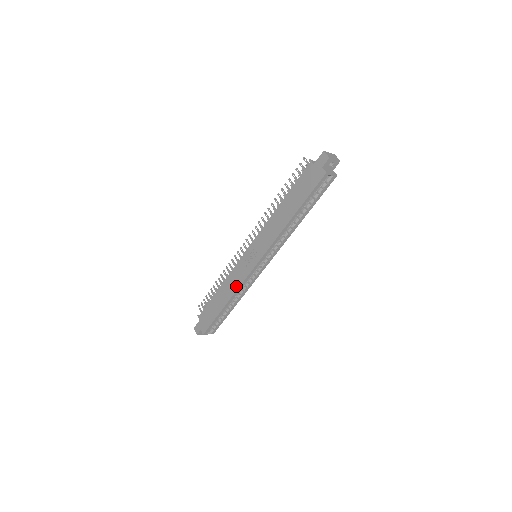
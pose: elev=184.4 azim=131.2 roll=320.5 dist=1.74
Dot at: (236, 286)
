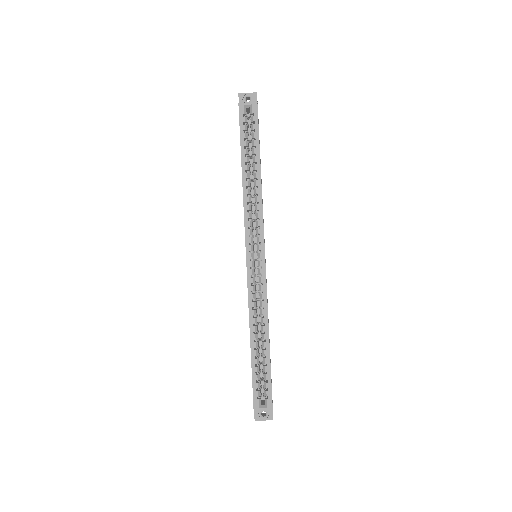
Dot at: (248, 304)
